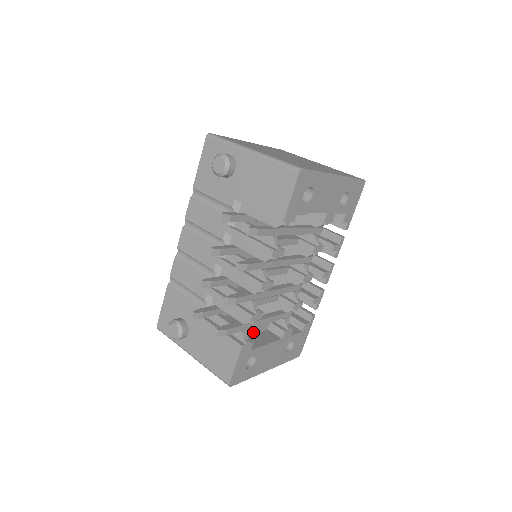
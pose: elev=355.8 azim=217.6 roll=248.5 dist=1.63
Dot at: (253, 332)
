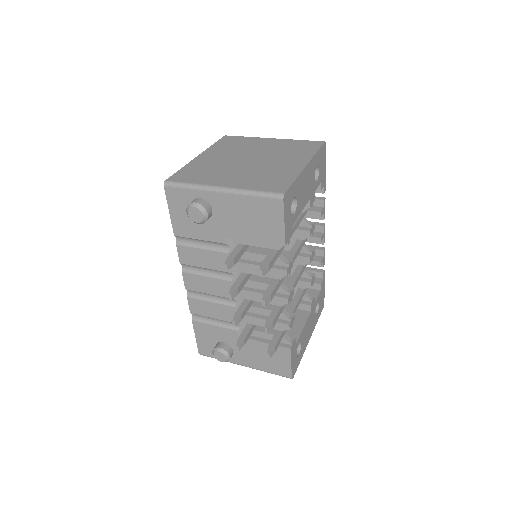
Dot at: occluded
